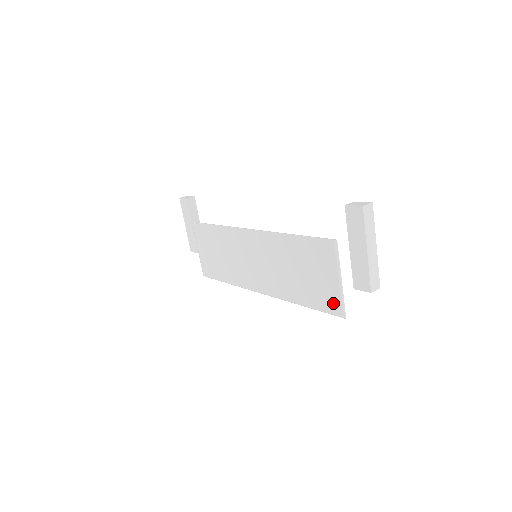
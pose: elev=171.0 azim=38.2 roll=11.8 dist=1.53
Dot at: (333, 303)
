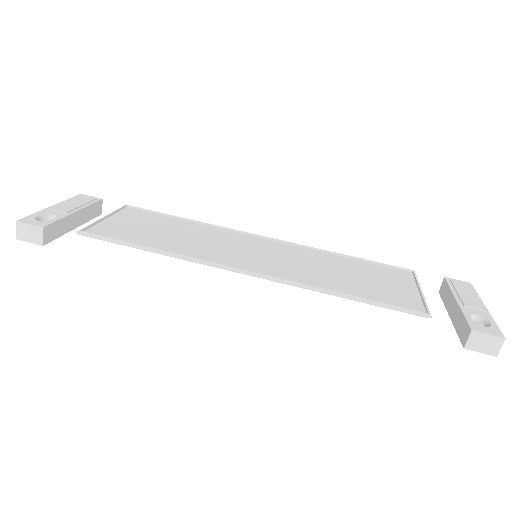
Dot at: (401, 277)
